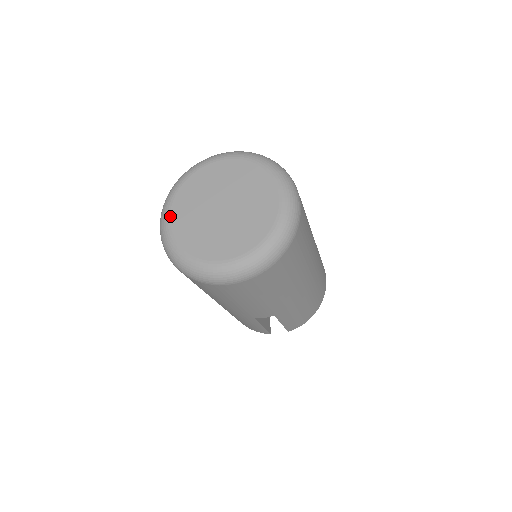
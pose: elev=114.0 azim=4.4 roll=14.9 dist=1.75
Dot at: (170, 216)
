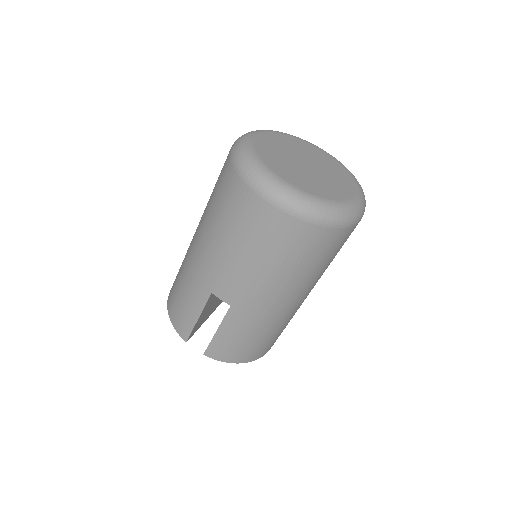
Dot at: (261, 134)
